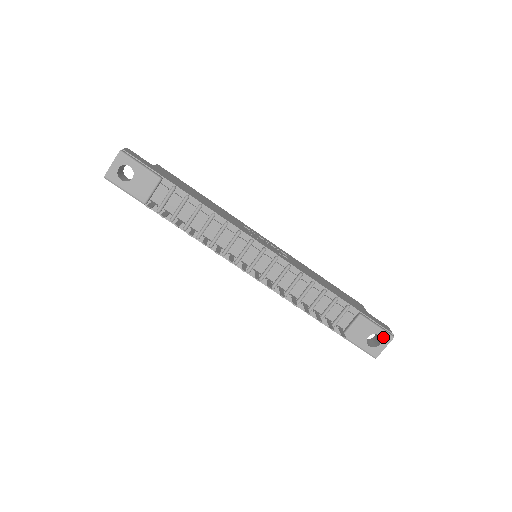
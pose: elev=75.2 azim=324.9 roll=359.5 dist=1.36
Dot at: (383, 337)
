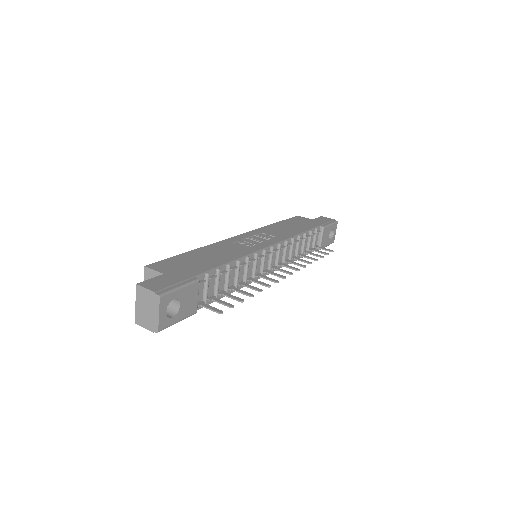
Dot at: (334, 227)
